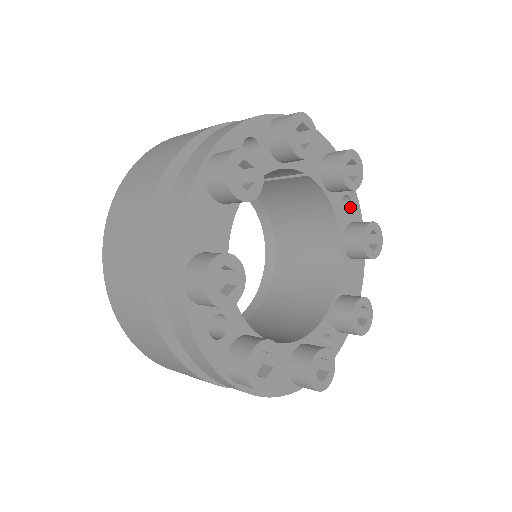
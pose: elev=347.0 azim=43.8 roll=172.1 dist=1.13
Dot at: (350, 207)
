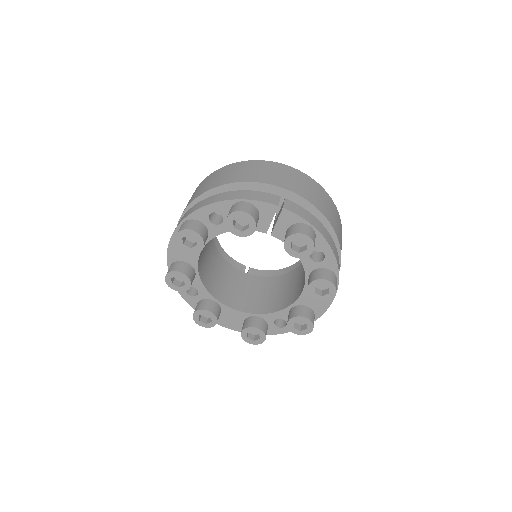
Dot at: (324, 258)
